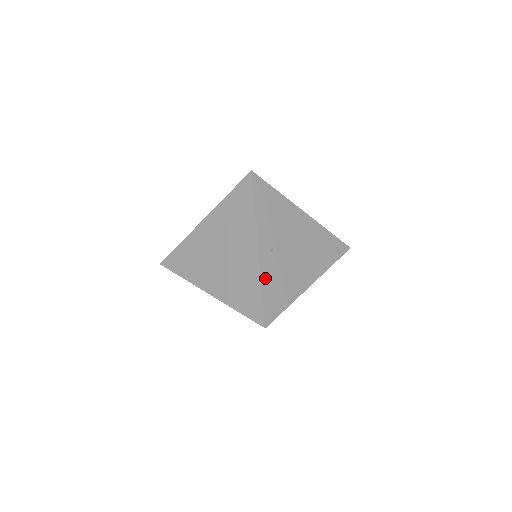
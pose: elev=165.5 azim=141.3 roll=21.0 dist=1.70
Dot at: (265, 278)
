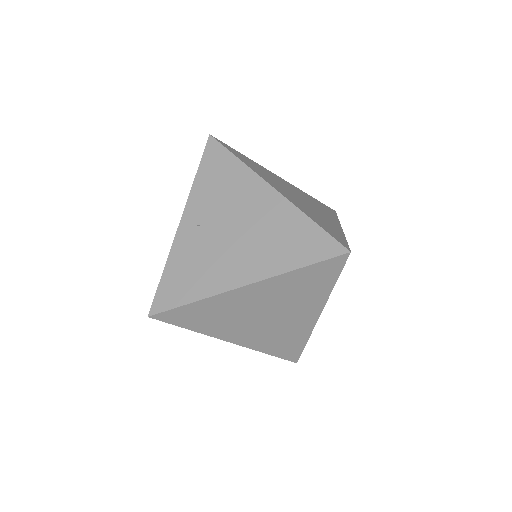
Dot at: (174, 258)
